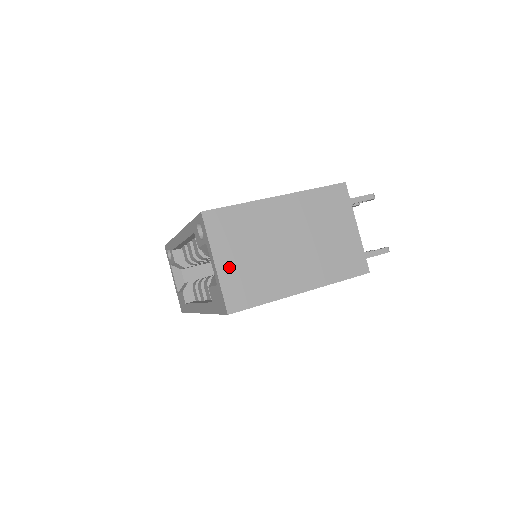
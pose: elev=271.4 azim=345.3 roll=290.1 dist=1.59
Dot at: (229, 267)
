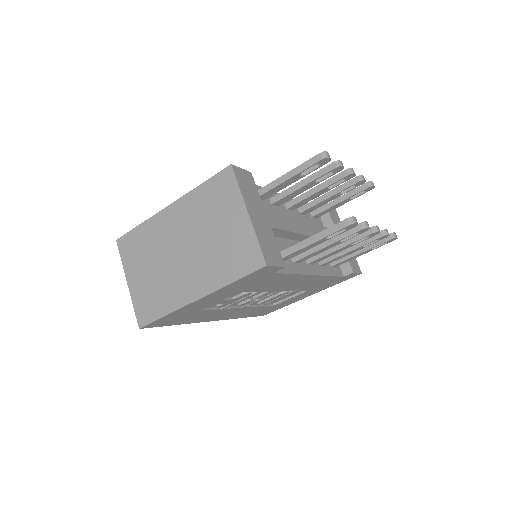
Dot at: (137, 285)
